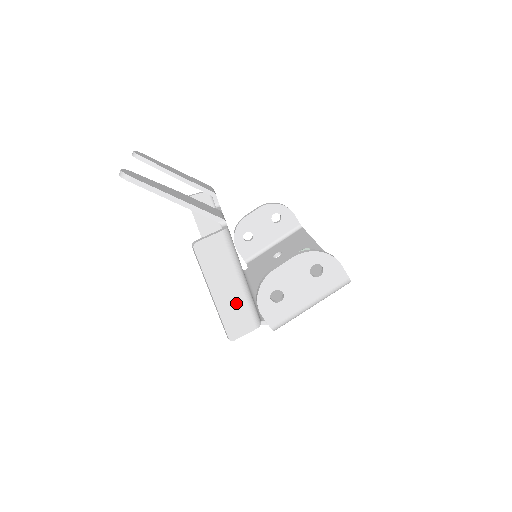
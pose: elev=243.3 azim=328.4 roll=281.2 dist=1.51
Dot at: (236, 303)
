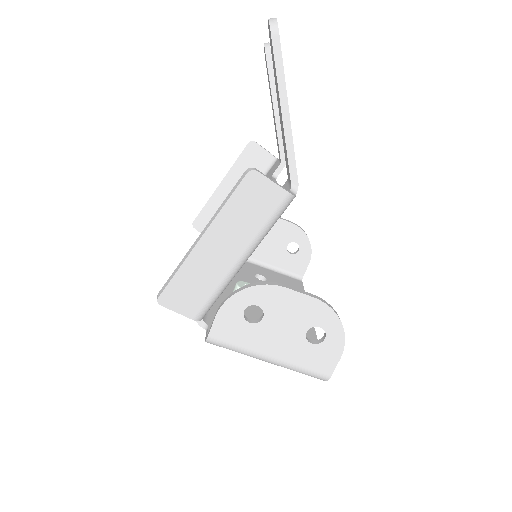
Dot at: (210, 273)
